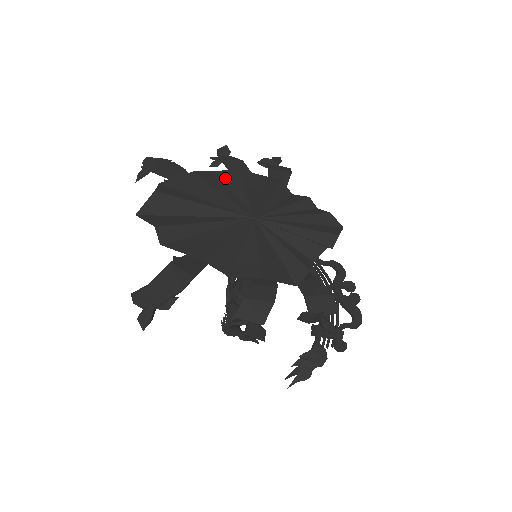
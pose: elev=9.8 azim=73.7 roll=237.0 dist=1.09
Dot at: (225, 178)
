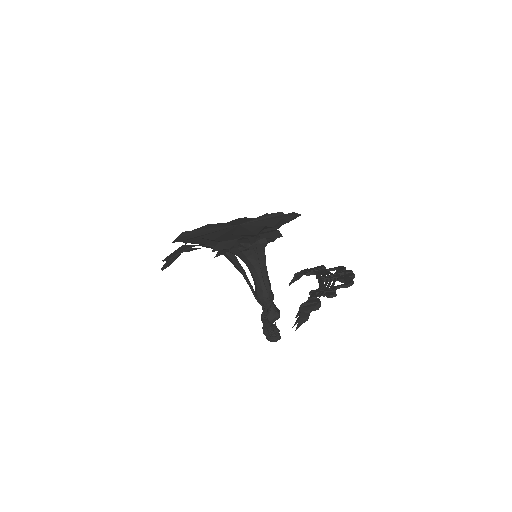
Dot at: (230, 222)
